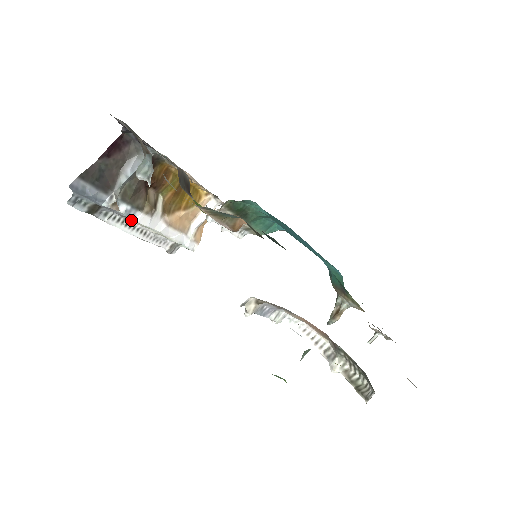
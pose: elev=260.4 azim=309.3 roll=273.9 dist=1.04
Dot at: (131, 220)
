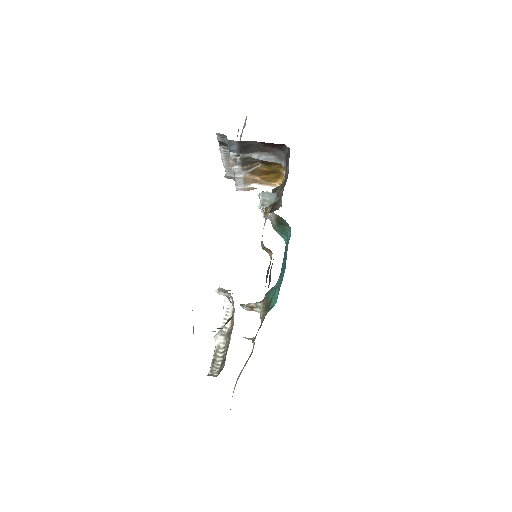
Dot at: occluded
